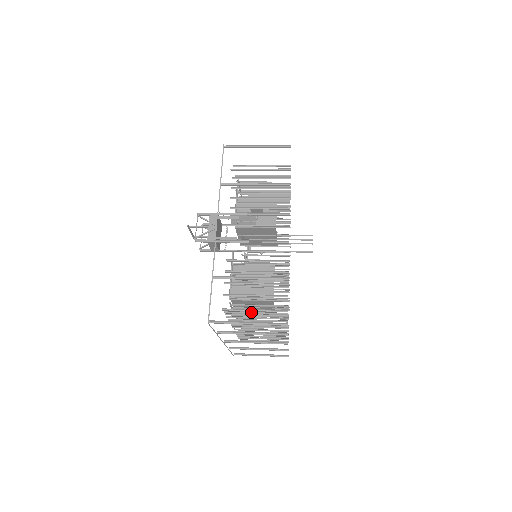
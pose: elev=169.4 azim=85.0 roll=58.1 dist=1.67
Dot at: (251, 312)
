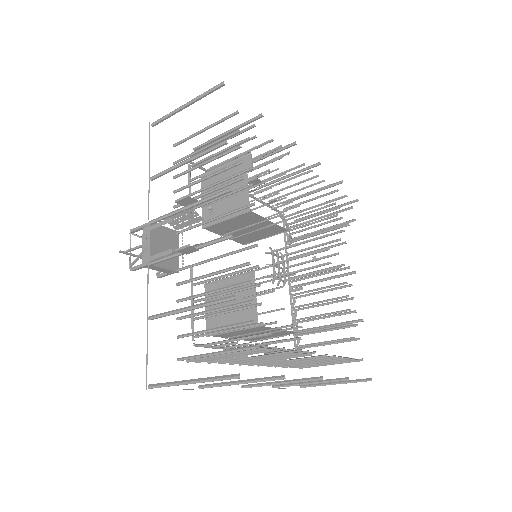
Dot at: (217, 355)
